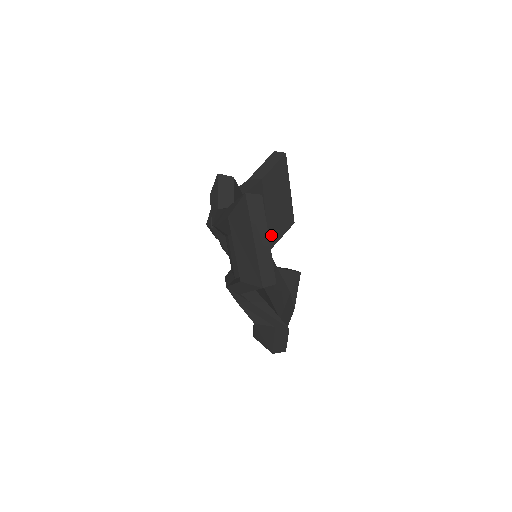
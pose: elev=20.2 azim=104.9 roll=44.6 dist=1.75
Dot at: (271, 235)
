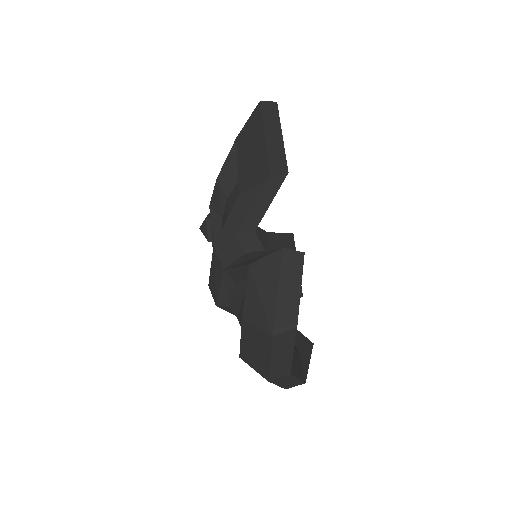
Dot at: occluded
